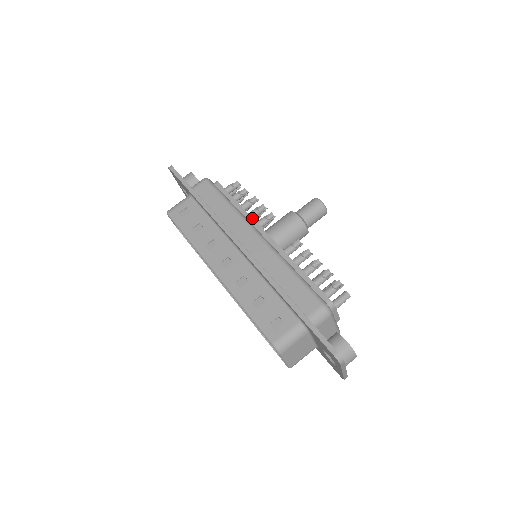
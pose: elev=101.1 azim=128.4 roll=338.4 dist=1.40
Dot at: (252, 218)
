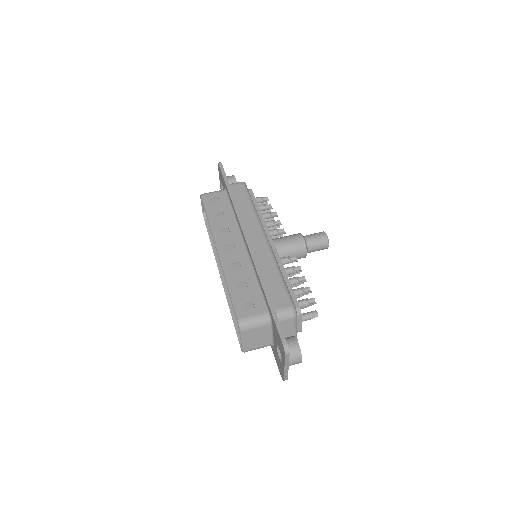
Dot at: (266, 225)
